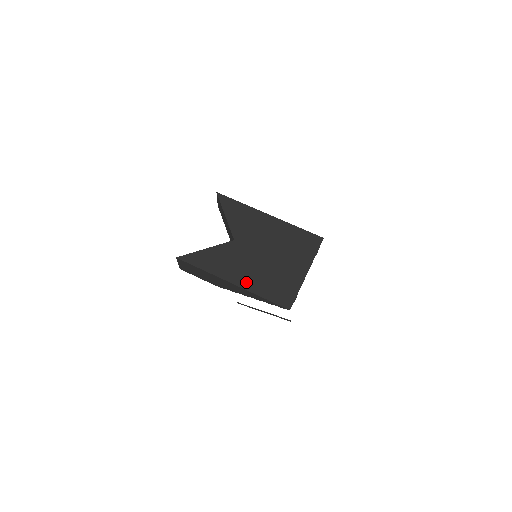
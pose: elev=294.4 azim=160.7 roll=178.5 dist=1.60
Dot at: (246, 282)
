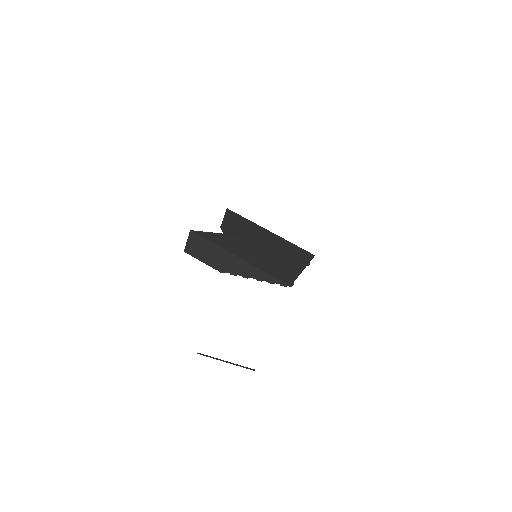
Dot at: (252, 260)
